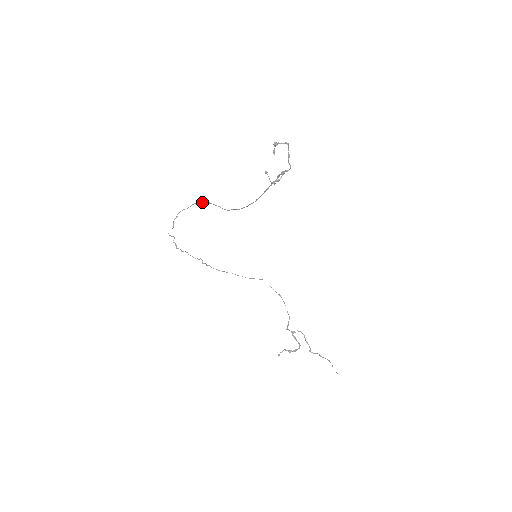
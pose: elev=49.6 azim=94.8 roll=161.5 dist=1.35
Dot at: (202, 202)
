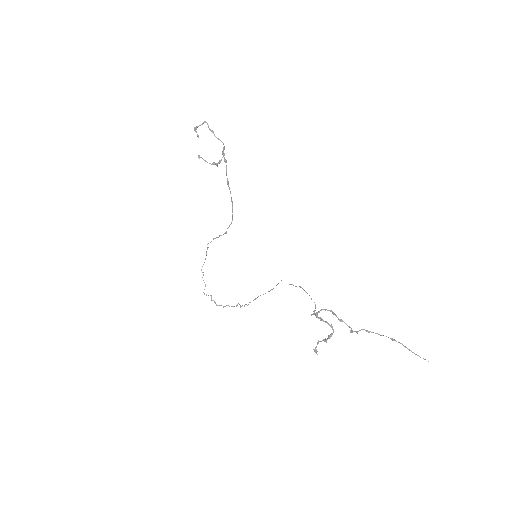
Dot at: occluded
